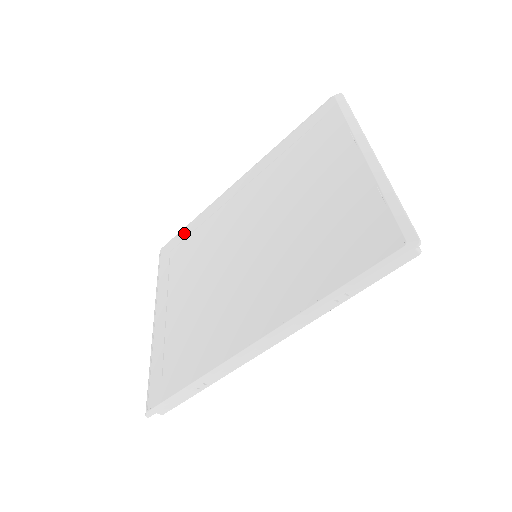
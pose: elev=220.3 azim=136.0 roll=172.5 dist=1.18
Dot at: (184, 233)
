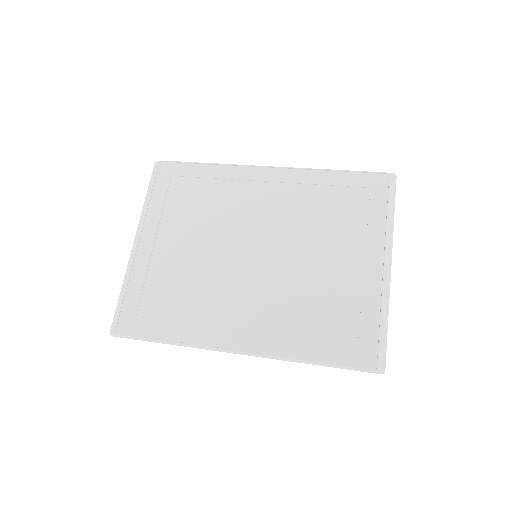
Dot at: (194, 169)
